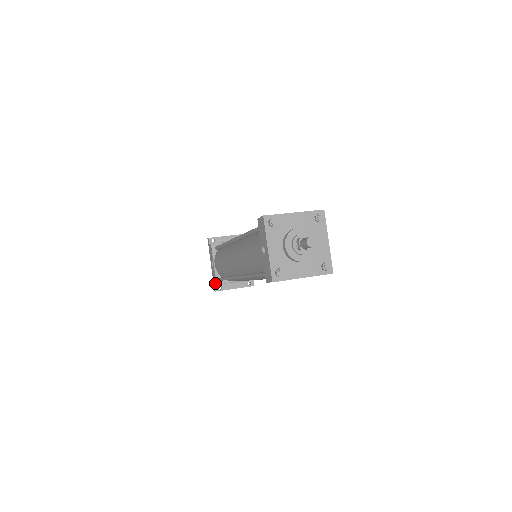
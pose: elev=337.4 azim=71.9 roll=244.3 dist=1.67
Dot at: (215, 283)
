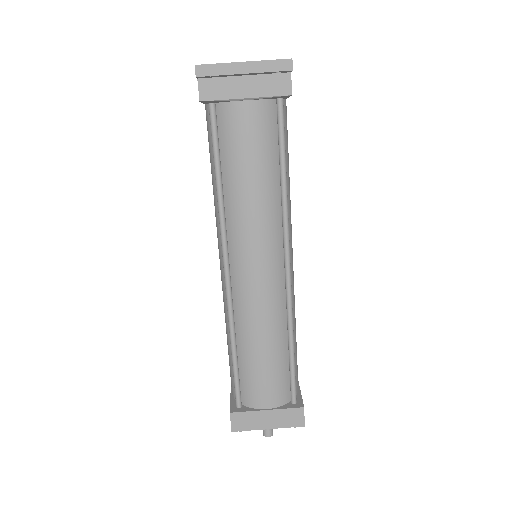
Dot at: occluded
